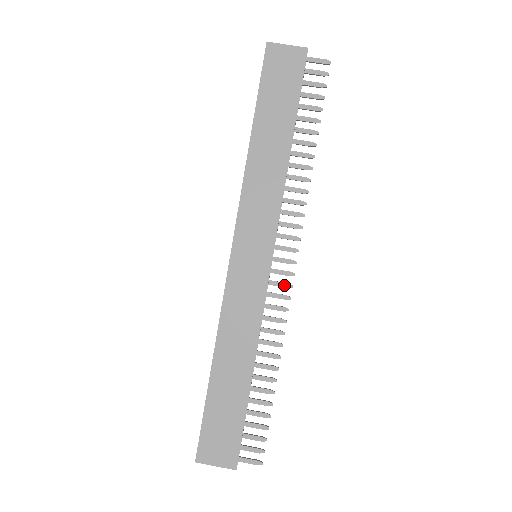
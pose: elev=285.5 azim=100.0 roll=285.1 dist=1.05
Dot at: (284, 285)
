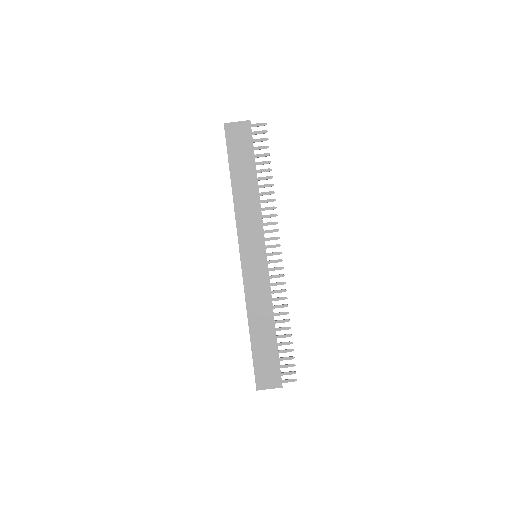
Dot at: (278, 269)
